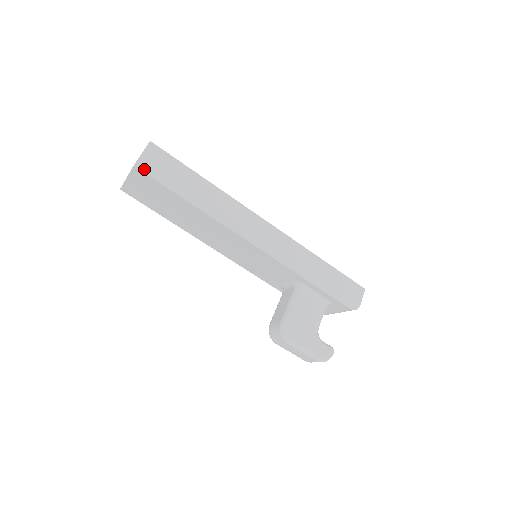
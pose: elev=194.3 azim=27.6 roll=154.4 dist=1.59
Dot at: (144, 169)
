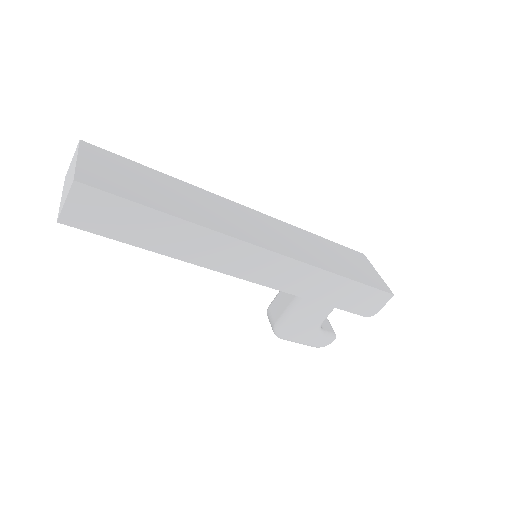
Dot at: (74, 223)
